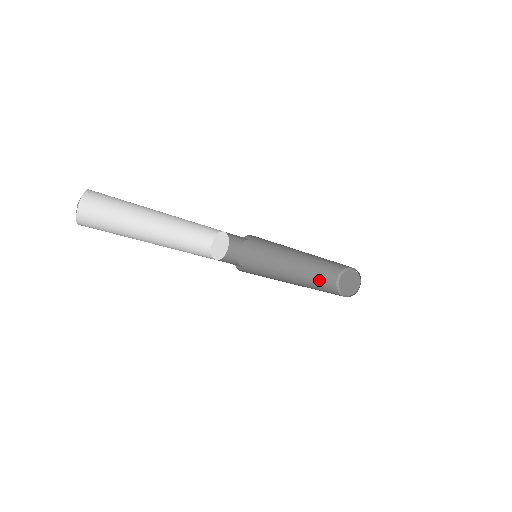
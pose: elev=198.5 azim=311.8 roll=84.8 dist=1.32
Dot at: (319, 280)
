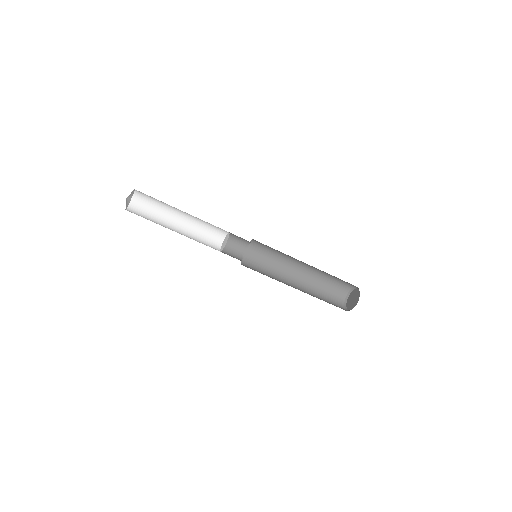
Dot at: (325, 297)
